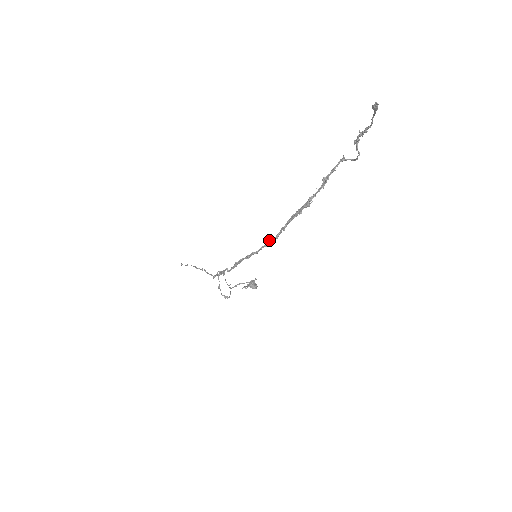
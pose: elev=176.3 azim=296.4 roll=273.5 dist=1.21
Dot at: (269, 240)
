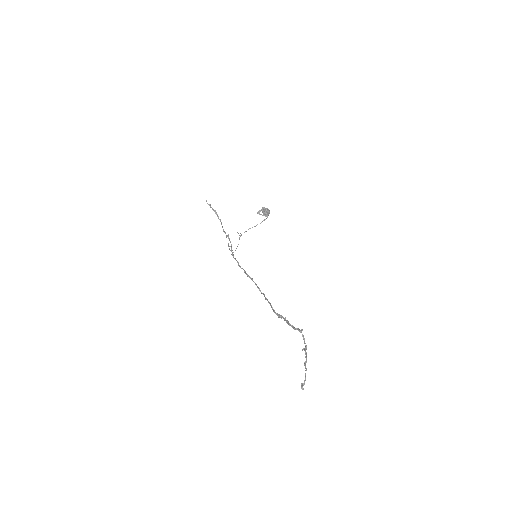
Dot at: (257, 287)
